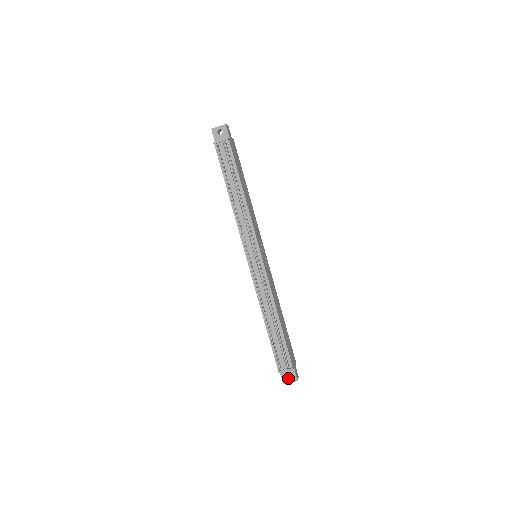
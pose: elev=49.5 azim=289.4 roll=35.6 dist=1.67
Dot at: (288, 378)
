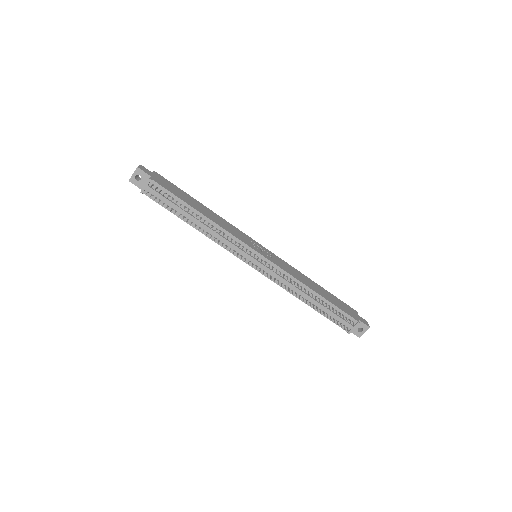
Dot at: (360, 330)
